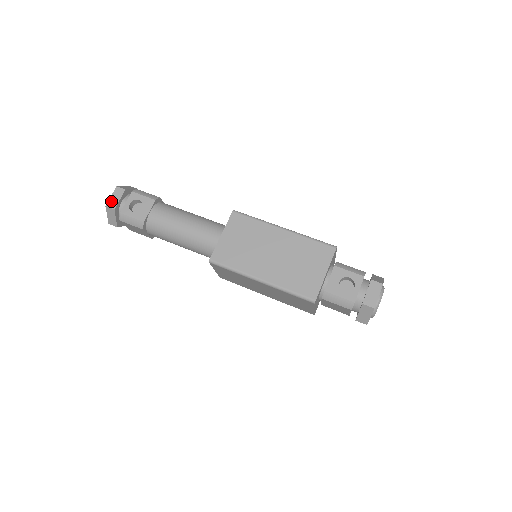
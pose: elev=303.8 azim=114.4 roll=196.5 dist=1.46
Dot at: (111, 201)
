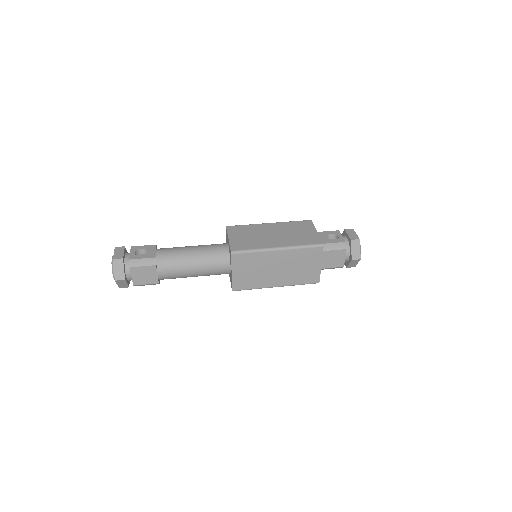
Dot at: (116, 255)
